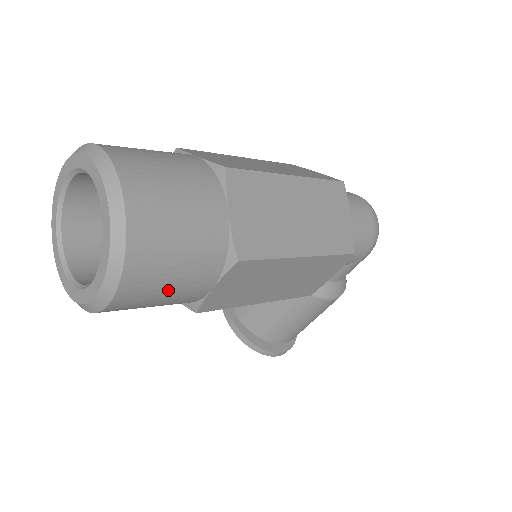
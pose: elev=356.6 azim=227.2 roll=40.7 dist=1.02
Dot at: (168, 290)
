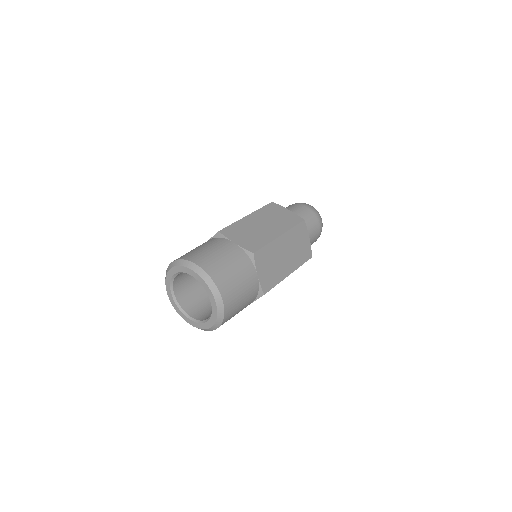
Dot at: occluded
